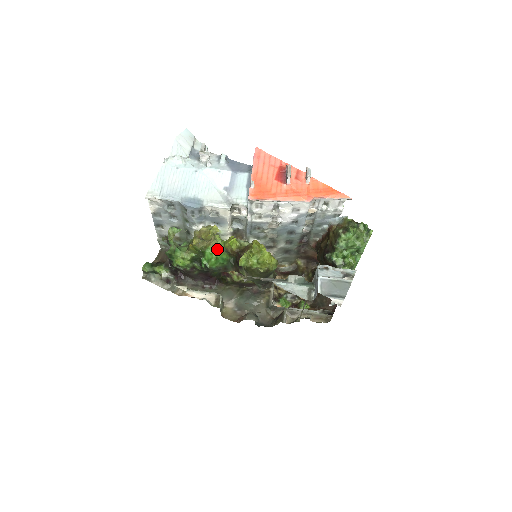
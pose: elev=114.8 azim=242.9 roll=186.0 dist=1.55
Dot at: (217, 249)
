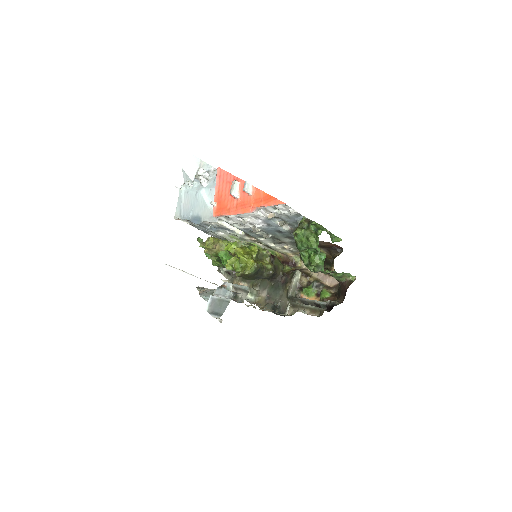
Dot at: (226, 253)
